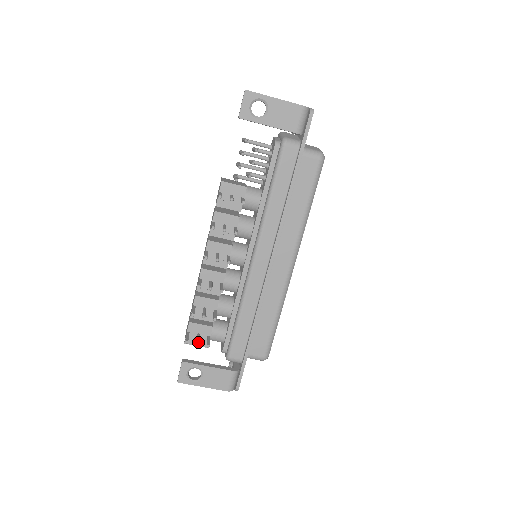
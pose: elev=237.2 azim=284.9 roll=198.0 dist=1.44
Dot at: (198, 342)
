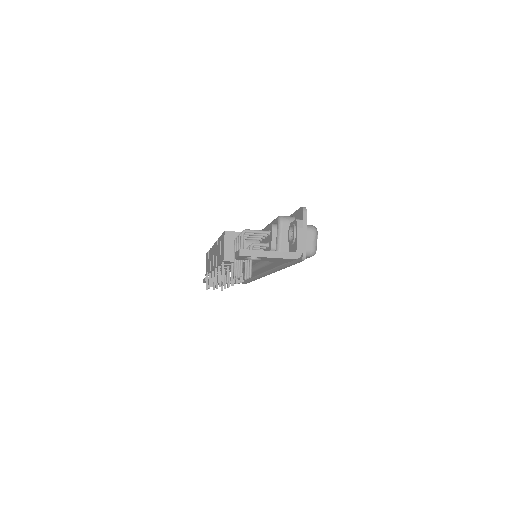
Dot at: (214, 289)
